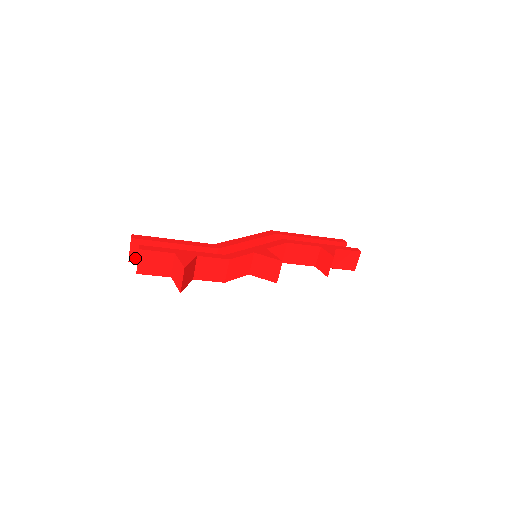
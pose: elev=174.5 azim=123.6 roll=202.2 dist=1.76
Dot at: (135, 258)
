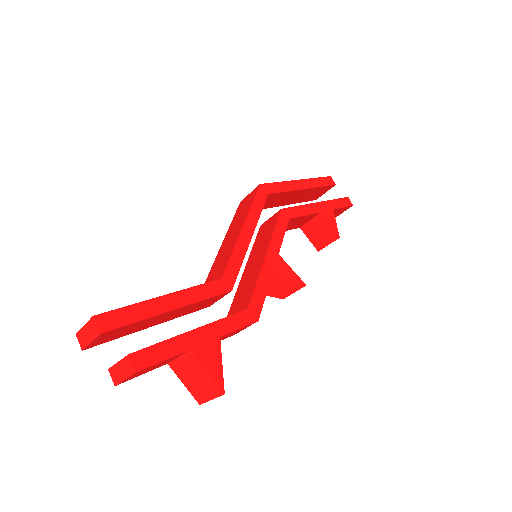
Dot at: (96, 343)
